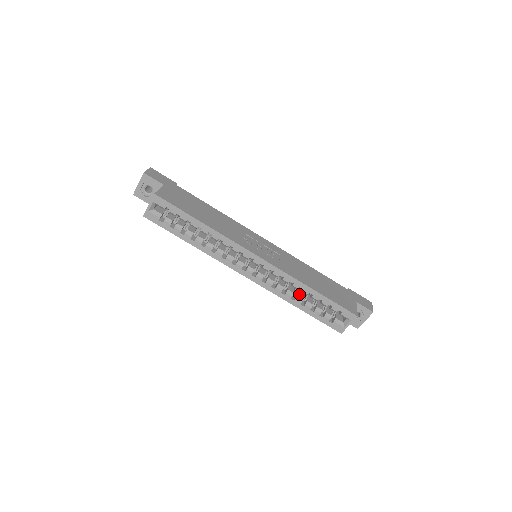
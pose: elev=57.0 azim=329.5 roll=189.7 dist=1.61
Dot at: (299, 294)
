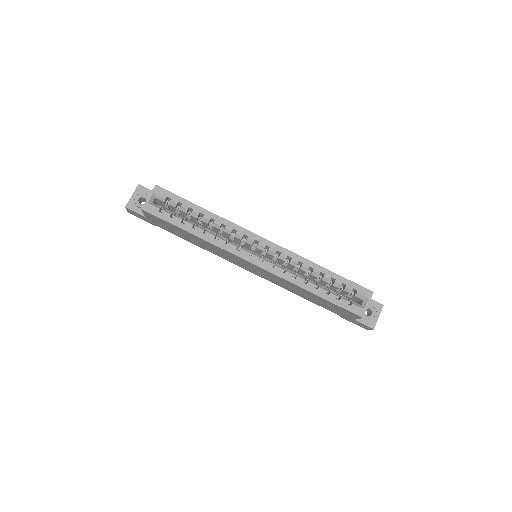
Dot at: (309, 280)
